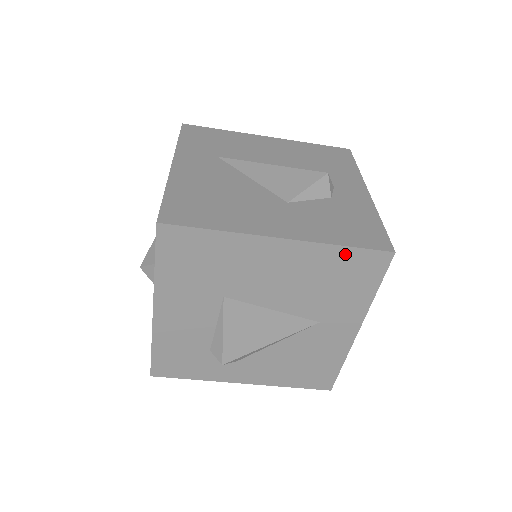
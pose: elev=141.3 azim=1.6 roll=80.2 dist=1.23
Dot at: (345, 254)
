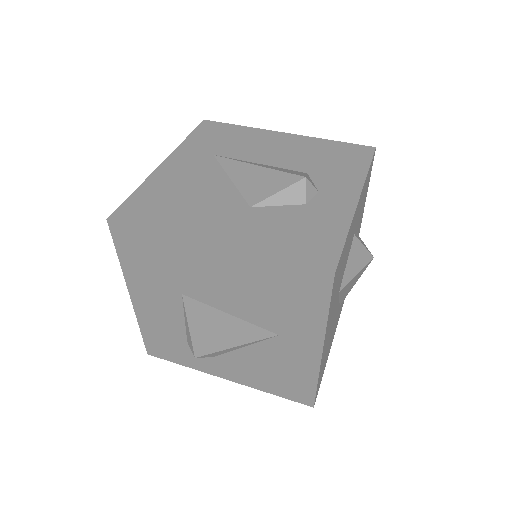
Dot at: (281, 269)
